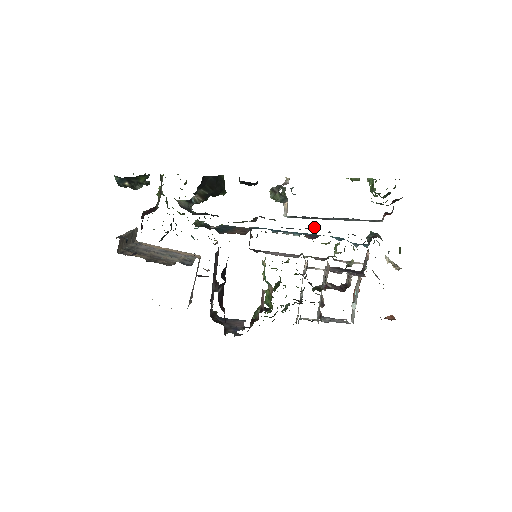
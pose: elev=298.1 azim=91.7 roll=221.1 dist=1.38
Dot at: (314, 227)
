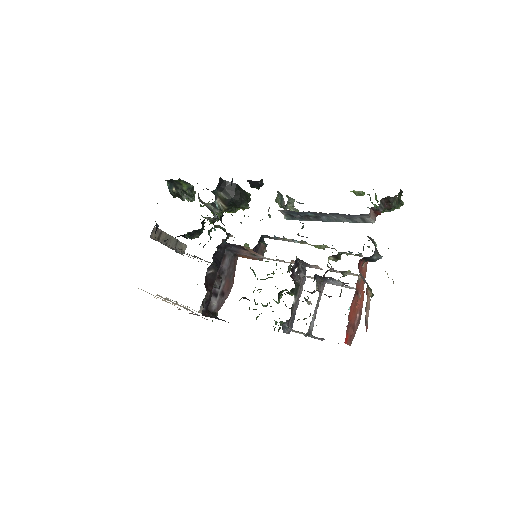
Dot at: occluded
